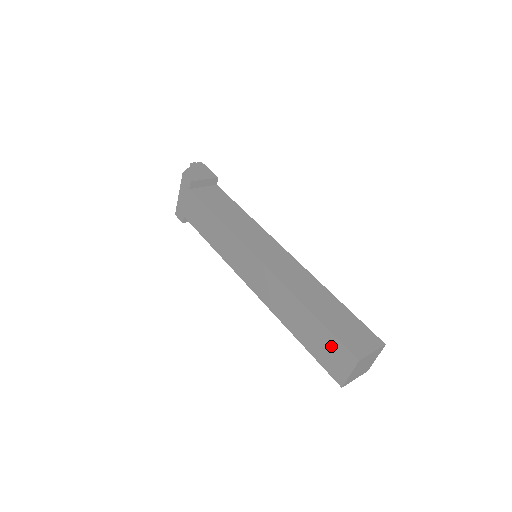
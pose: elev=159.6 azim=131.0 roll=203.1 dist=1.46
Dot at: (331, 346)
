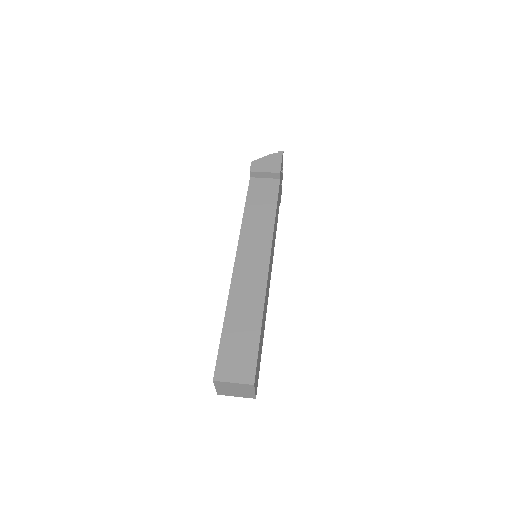
Dot at: occluded
